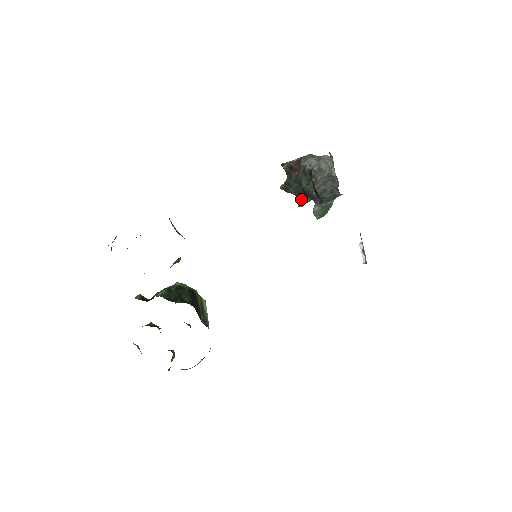
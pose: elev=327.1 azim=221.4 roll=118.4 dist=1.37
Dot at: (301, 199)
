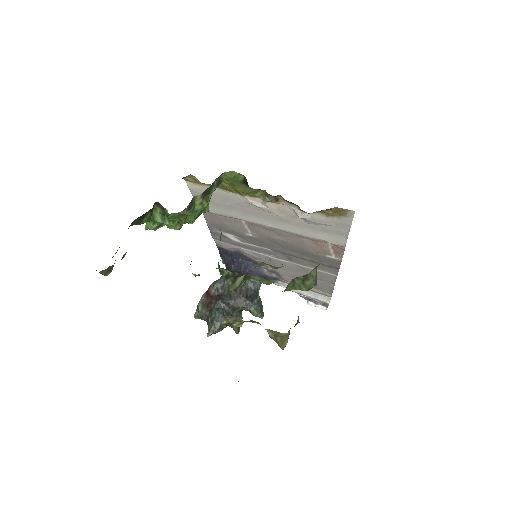
Dot at: occluded
